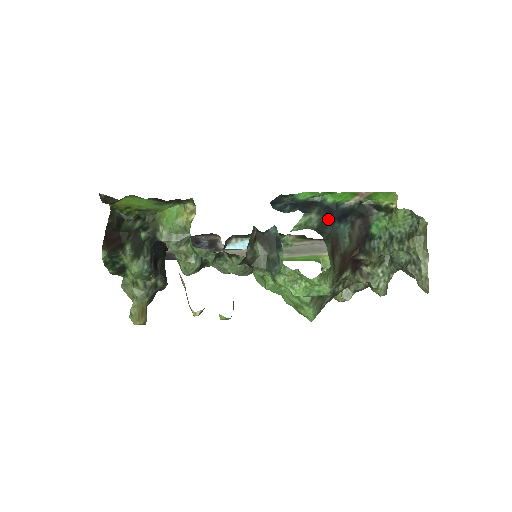
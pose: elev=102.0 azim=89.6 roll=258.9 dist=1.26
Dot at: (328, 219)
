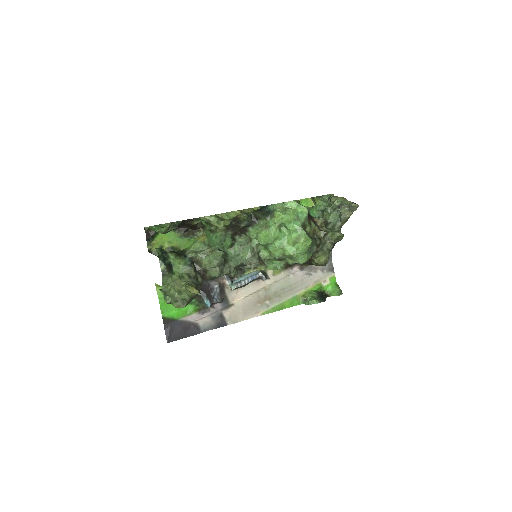
Dot at: occluded
